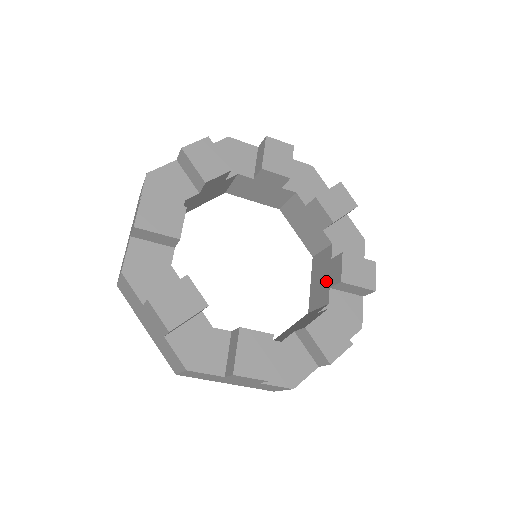
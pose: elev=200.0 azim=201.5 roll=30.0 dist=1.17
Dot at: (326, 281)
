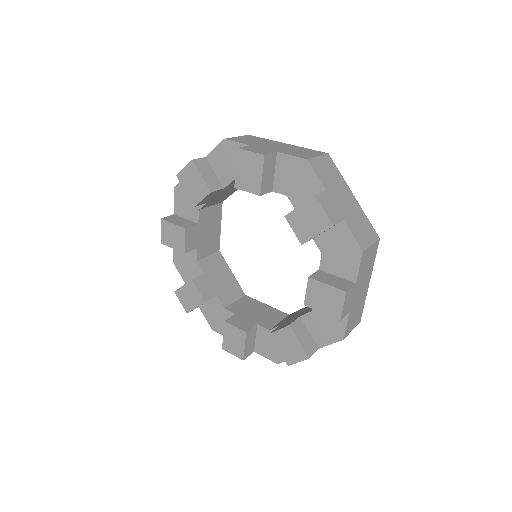
Dot at: occluded
